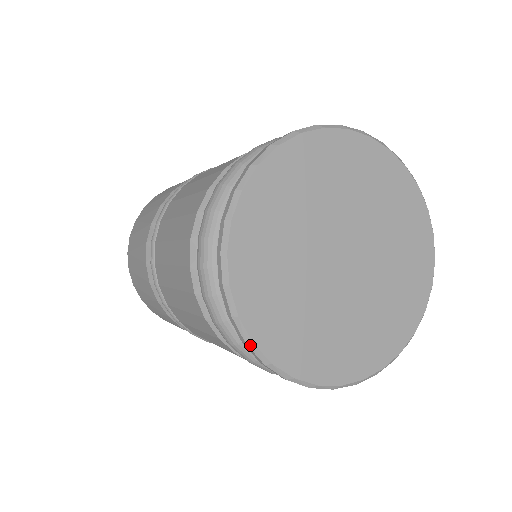
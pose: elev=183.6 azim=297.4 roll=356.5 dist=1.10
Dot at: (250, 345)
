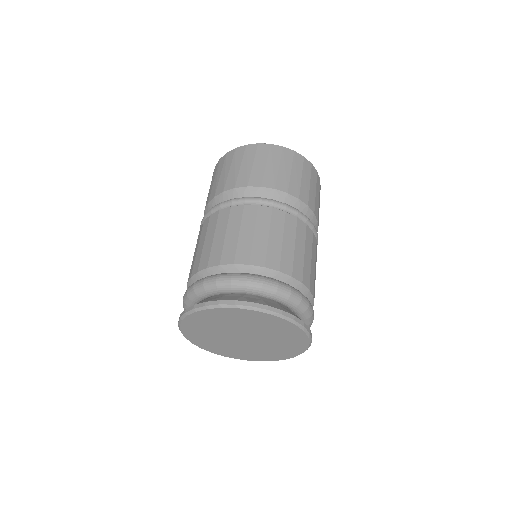
Dot at: (200, 347)
